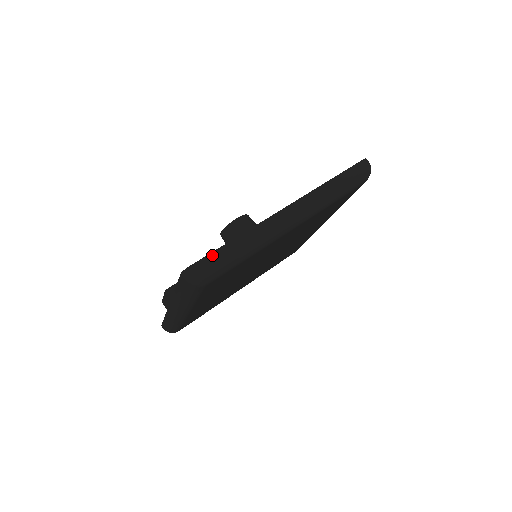
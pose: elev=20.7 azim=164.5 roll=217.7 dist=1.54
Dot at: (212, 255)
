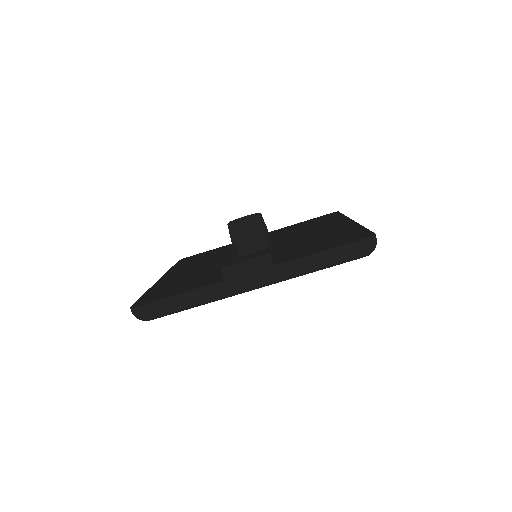
Dot at: occluded
